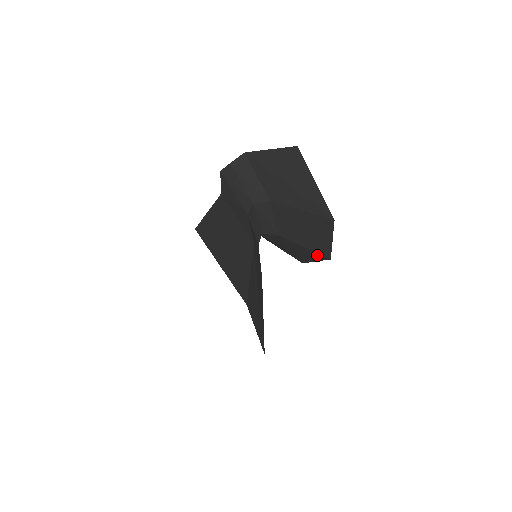
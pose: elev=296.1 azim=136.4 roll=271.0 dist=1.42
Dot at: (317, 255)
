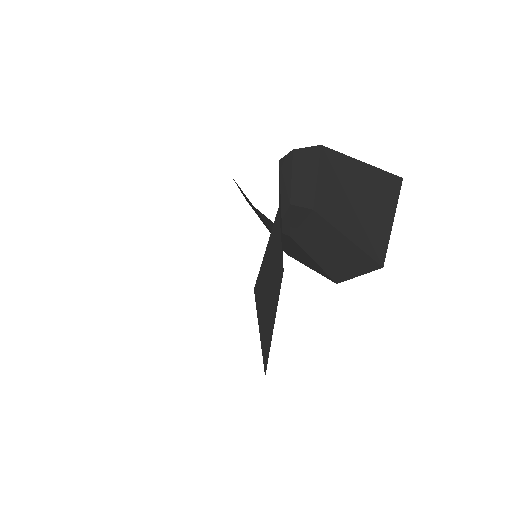
Dot at: (322, 271)
